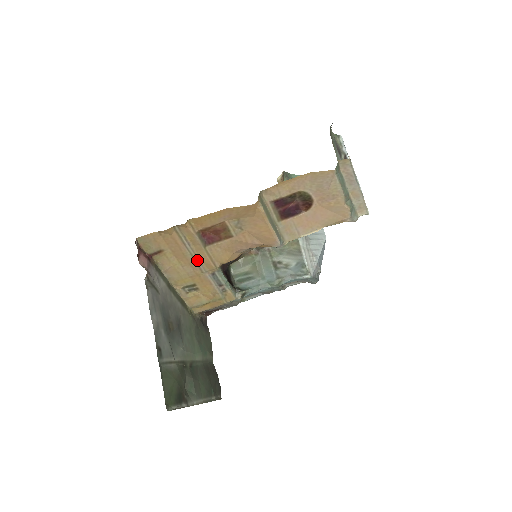
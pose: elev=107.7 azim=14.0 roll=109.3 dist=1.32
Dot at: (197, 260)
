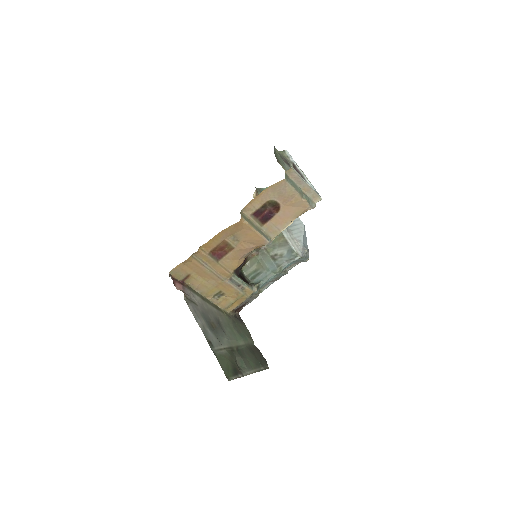
Dot at: (216, 273)
